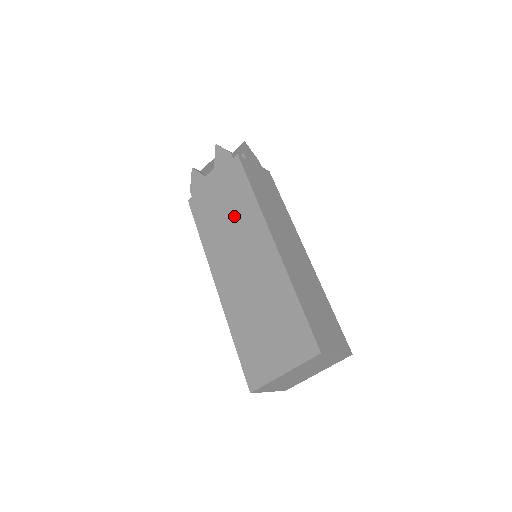
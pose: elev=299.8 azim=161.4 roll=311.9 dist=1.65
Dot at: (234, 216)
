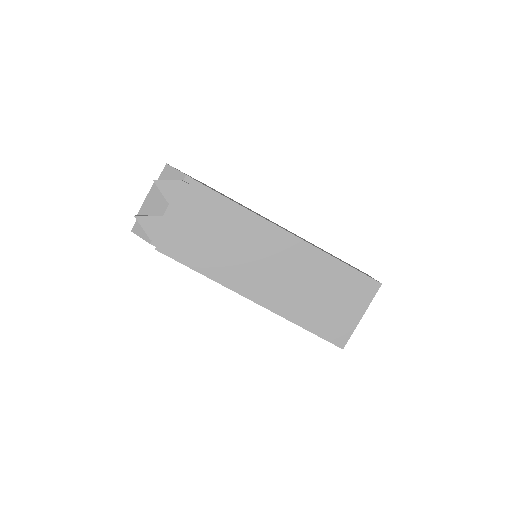
Dot at: (230, 234)
